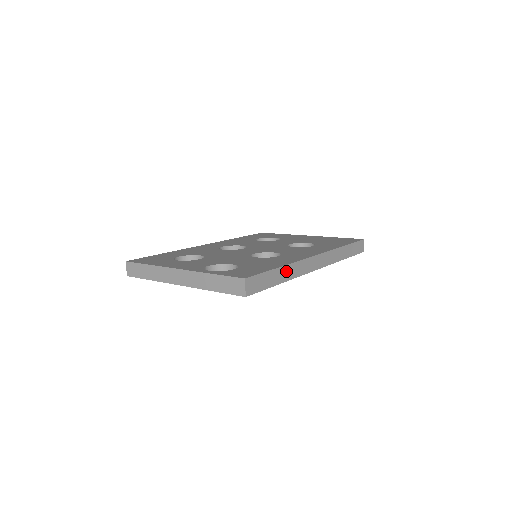
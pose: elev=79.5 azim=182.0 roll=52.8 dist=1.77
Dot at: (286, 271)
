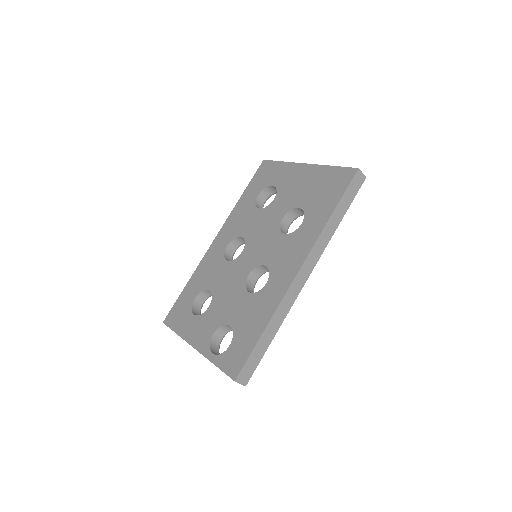
Dot at: (272, 325)
